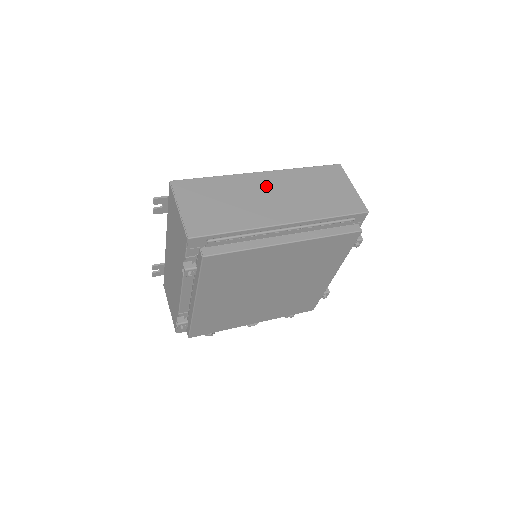
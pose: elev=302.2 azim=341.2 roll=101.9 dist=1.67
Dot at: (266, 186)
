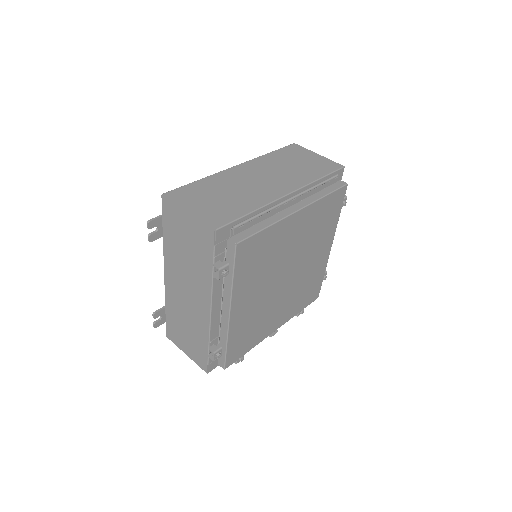
Dot at: (250, 173)
